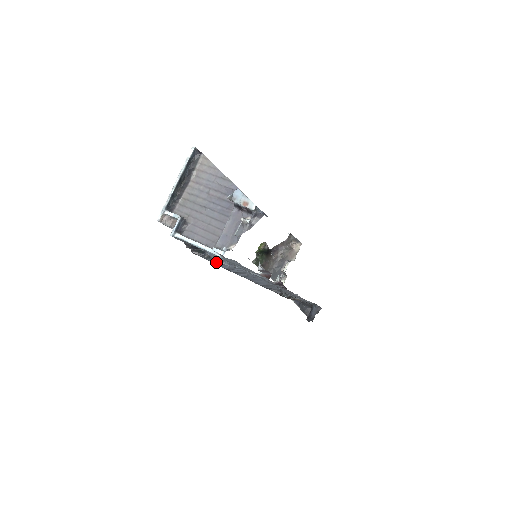
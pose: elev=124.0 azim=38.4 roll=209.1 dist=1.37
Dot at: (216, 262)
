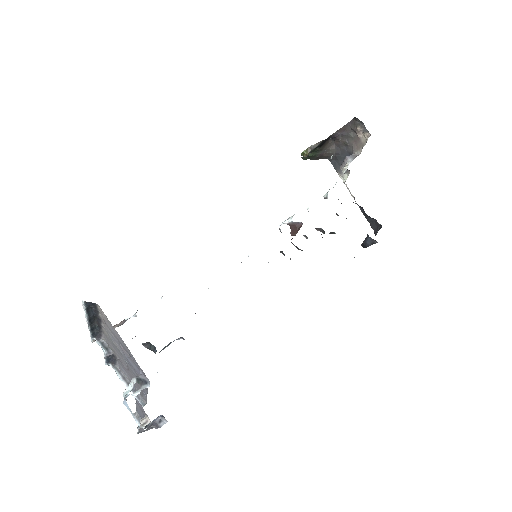
Dot at: (177, 339)
